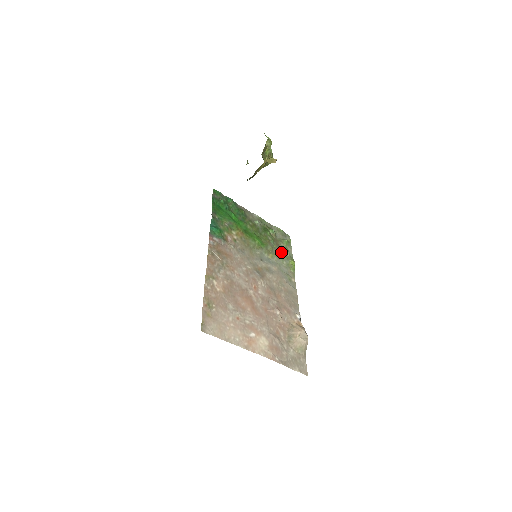
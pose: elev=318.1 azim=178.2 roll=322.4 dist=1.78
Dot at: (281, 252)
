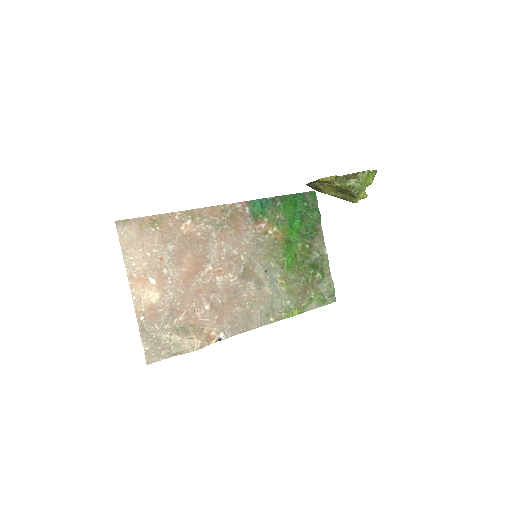
Dot at: (299, 294)
